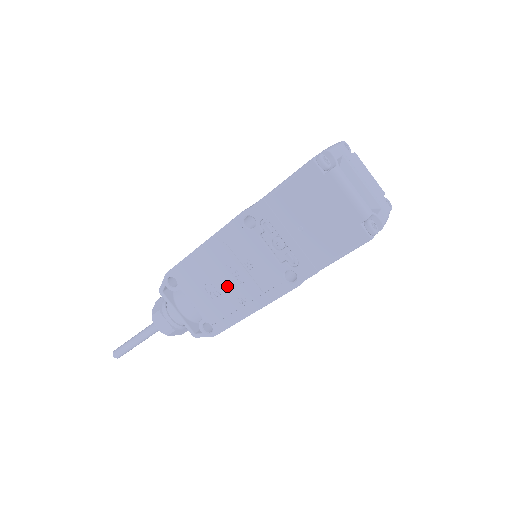
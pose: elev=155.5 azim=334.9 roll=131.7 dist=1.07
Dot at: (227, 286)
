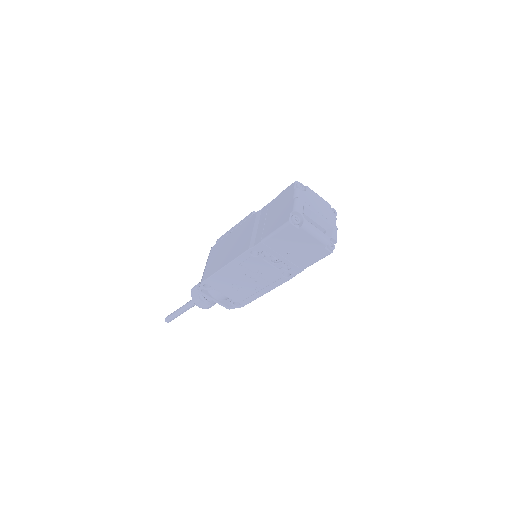
Dot at: (246, 284)
